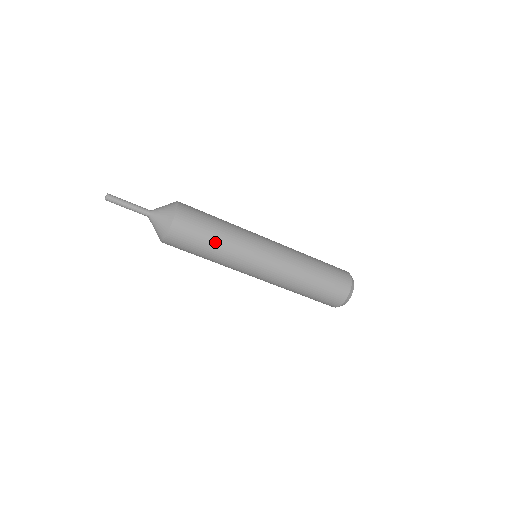
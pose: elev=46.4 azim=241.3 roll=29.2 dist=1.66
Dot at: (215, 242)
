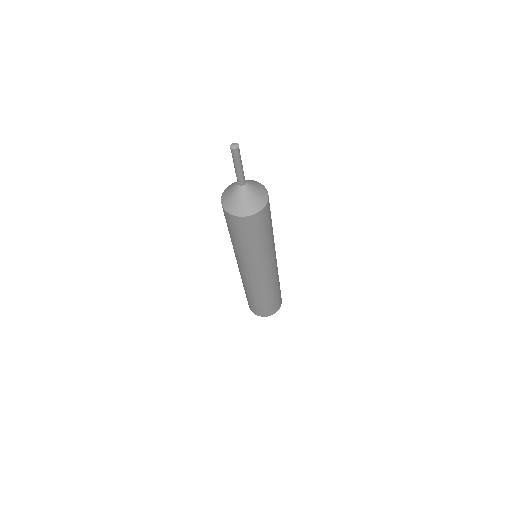
Dot at: (267, 238)
